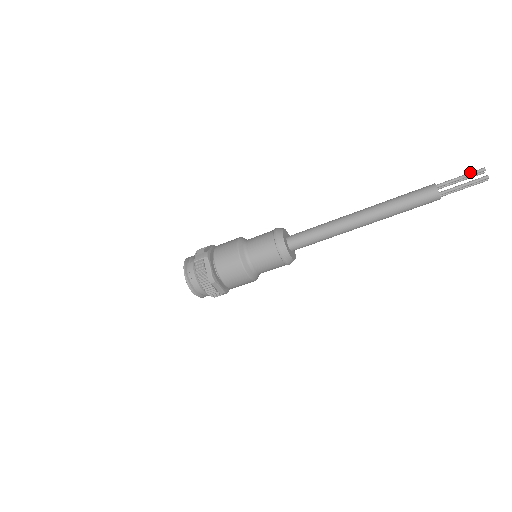
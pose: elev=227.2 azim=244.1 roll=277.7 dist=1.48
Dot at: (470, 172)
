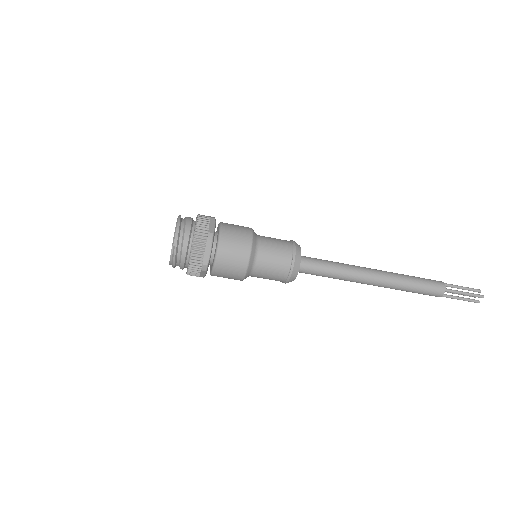
Dot at: occluded
